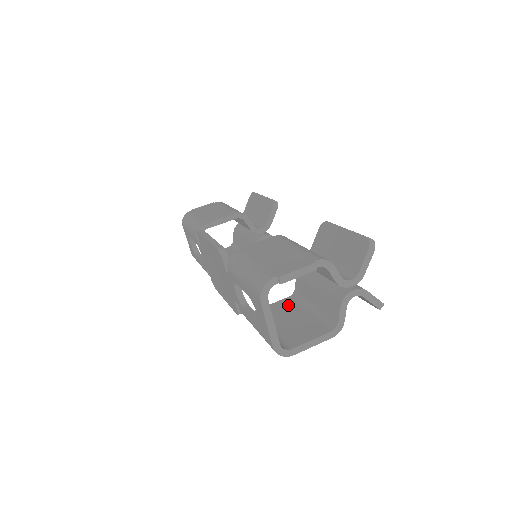
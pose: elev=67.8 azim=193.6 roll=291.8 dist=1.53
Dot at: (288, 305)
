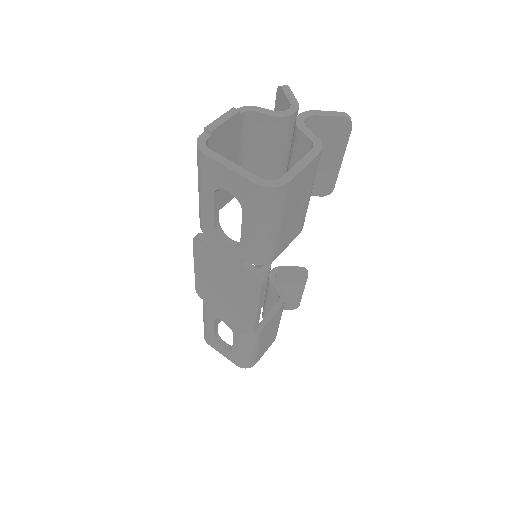
Dot at: occluded
